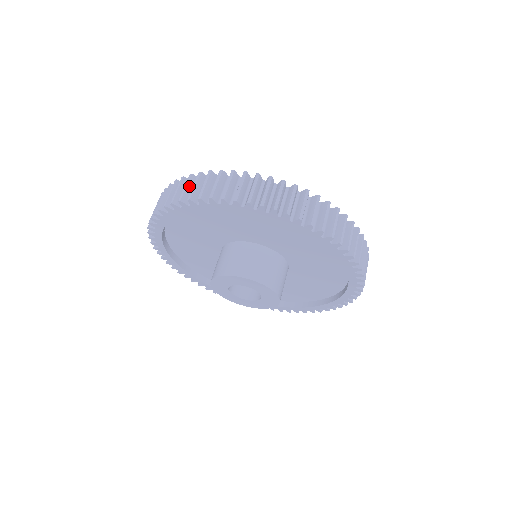
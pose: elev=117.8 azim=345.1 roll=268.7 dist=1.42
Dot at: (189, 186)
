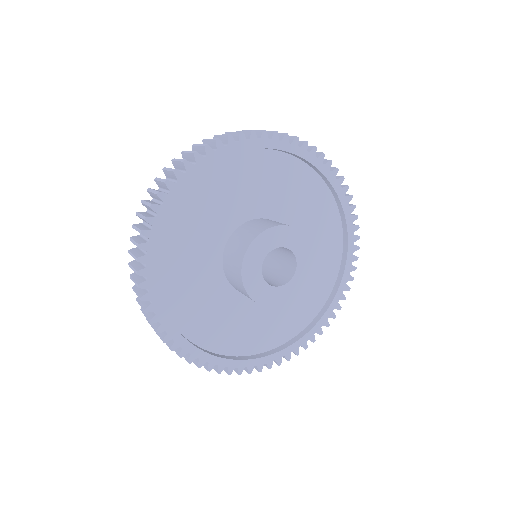
Dot at: occluded
